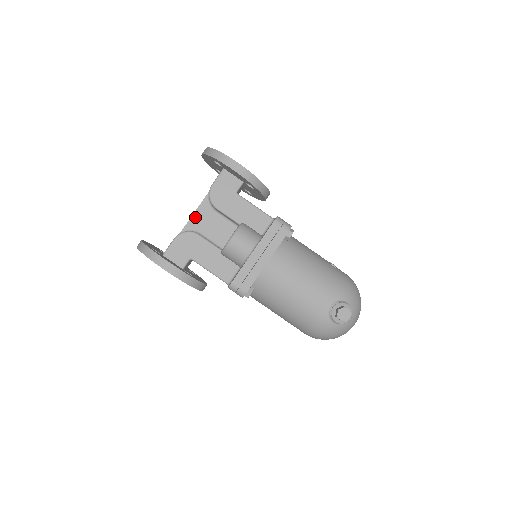
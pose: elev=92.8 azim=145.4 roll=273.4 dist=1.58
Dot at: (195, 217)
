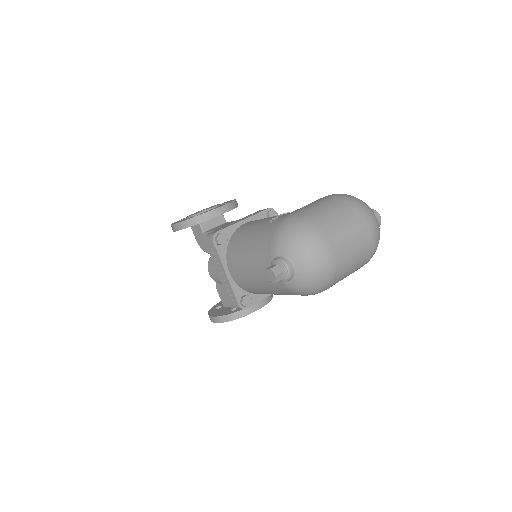
Dot at: occluded
